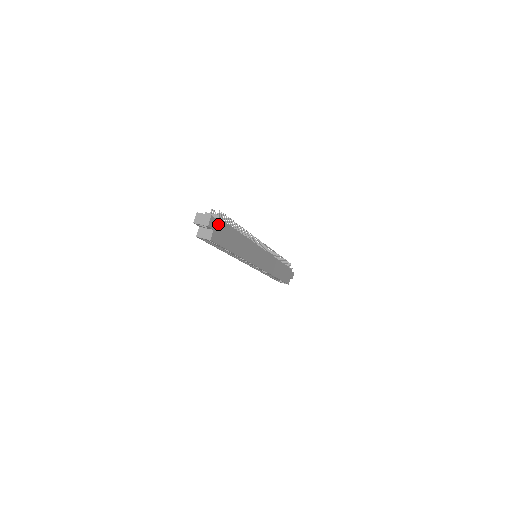
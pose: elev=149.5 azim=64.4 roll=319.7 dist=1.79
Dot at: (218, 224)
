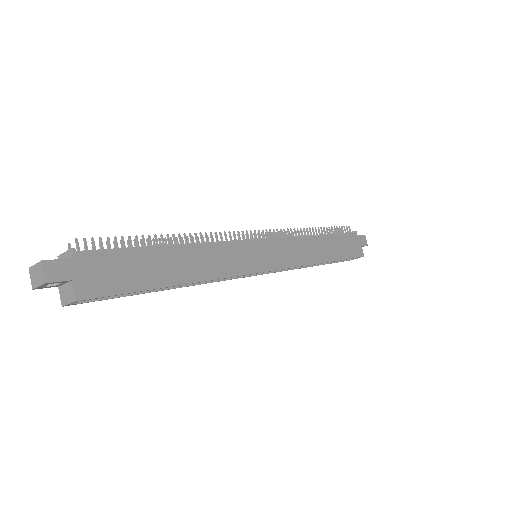
Dot at: (81, 264)
